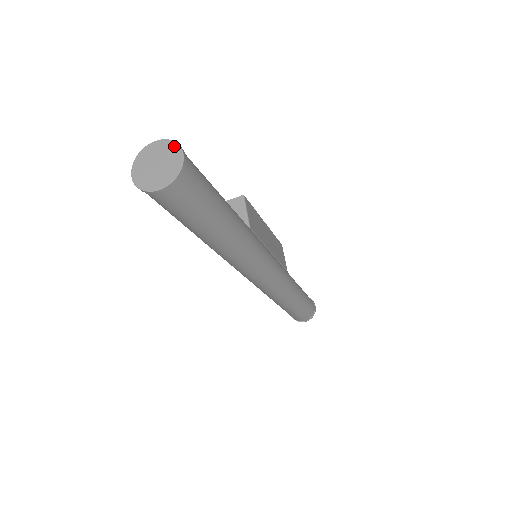
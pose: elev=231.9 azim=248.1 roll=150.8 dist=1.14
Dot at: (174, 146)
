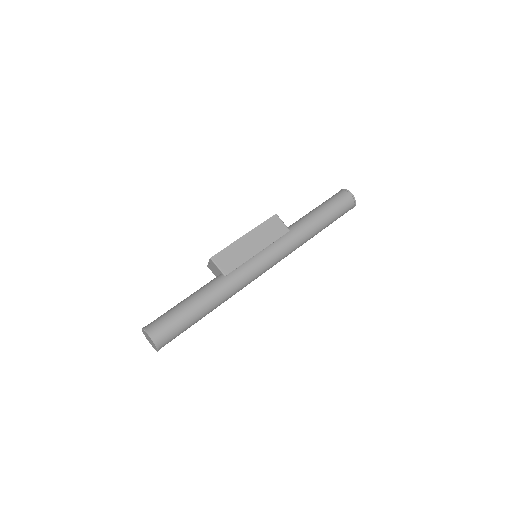
Dot at: (145, 333)
